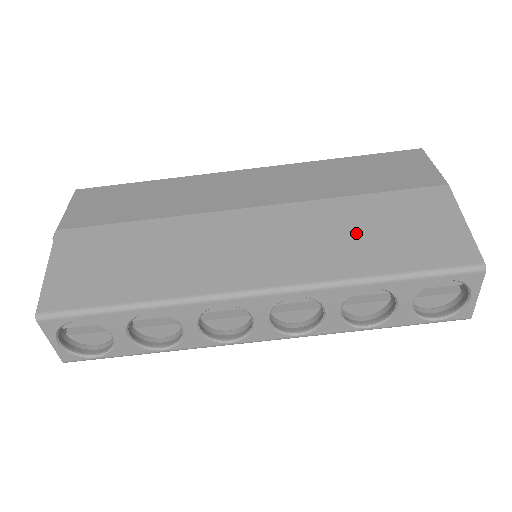
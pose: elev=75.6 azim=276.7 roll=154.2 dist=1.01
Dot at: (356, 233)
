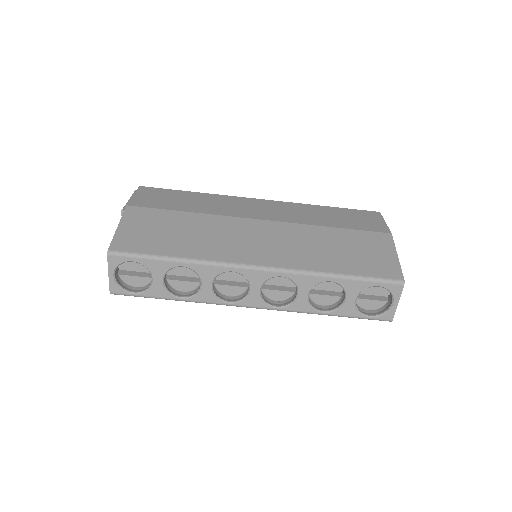
Dot at: (327, 248)
